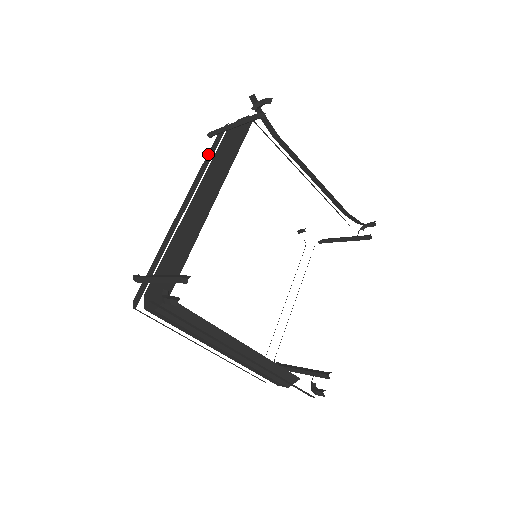
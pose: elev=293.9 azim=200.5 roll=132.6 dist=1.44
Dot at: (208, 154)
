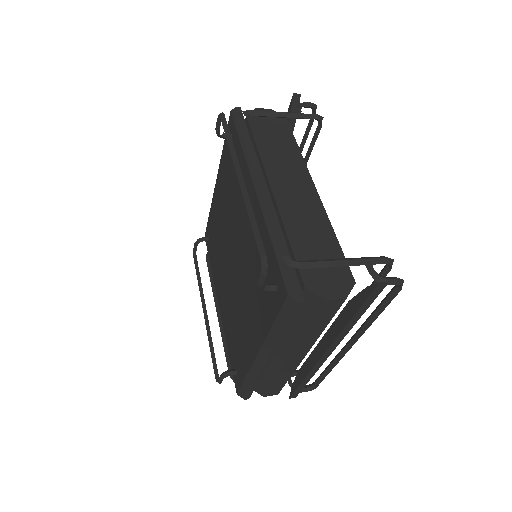
Dot at: (240, 133)
